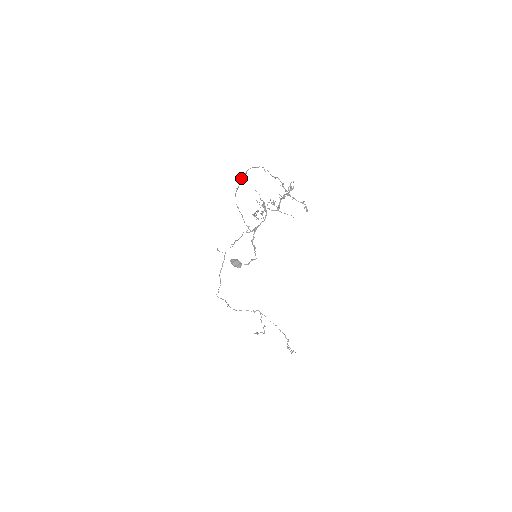
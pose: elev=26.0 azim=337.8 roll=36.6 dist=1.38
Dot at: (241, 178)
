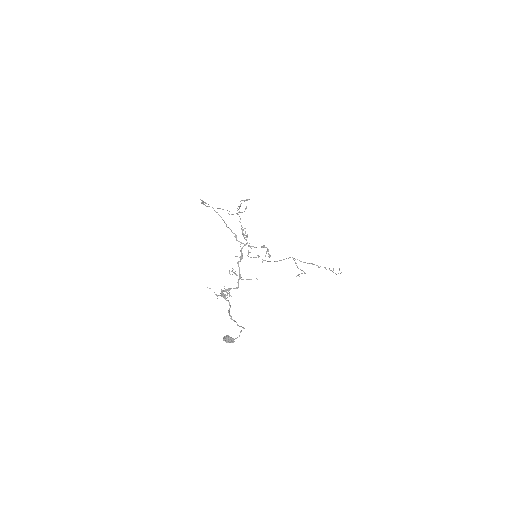
Dot at: occluded
